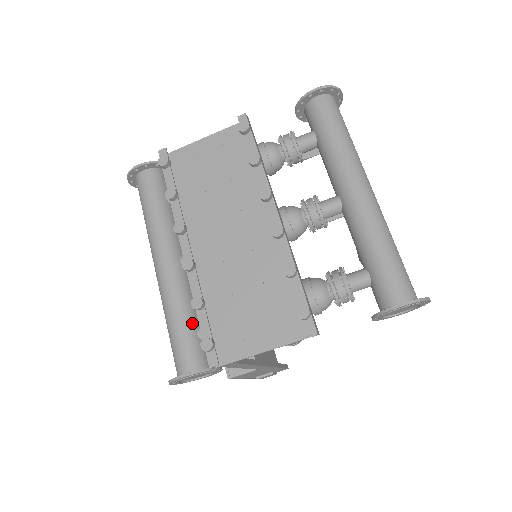
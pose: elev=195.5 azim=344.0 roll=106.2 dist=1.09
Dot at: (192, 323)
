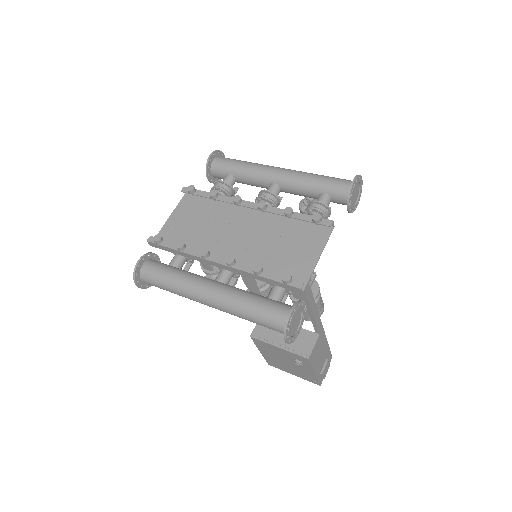
Dot at: (262, 297)
